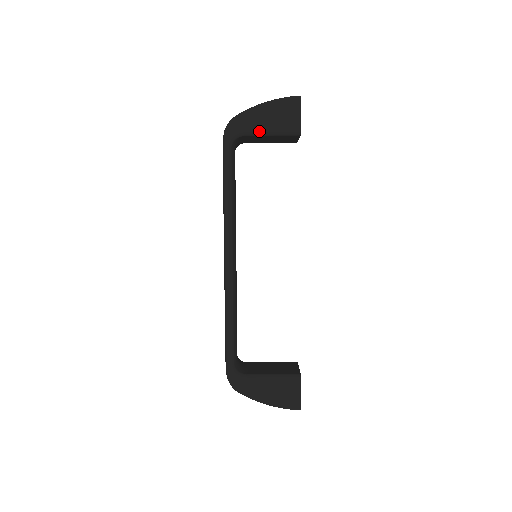
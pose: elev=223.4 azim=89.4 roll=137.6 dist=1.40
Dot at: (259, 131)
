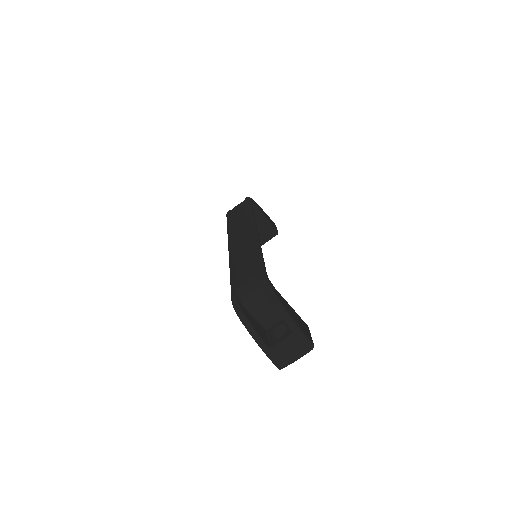
Dot at: (263, 213)
